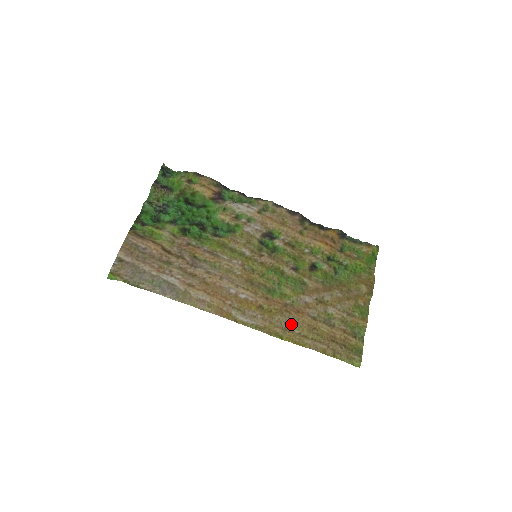
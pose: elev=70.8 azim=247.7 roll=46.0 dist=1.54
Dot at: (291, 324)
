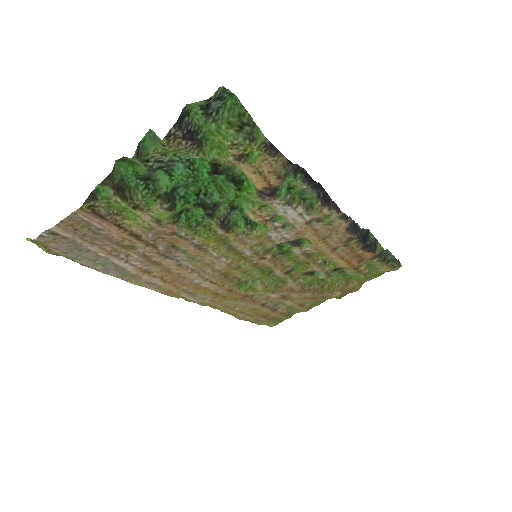
Dot at: (237, 305)
